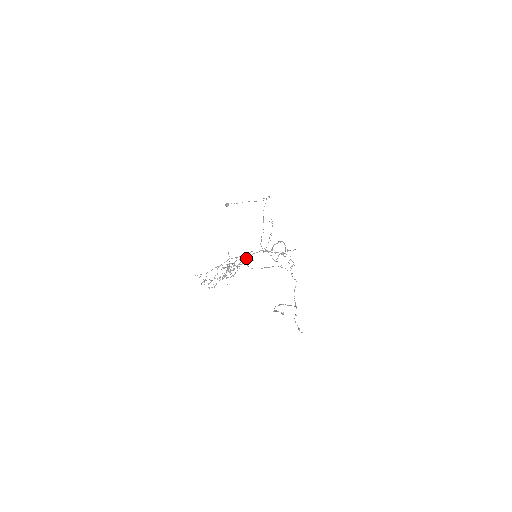
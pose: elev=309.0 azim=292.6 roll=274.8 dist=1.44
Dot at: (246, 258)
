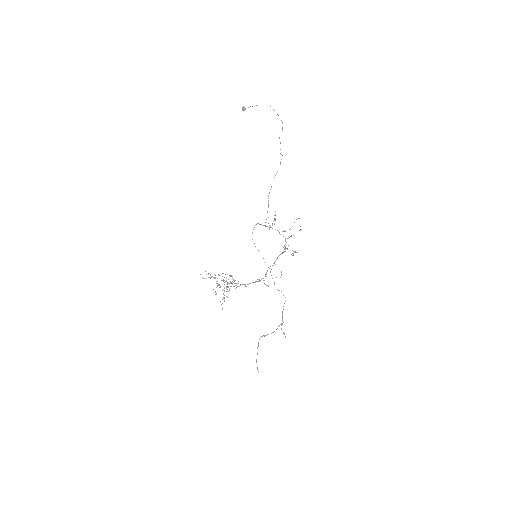
Dot at: occluded
